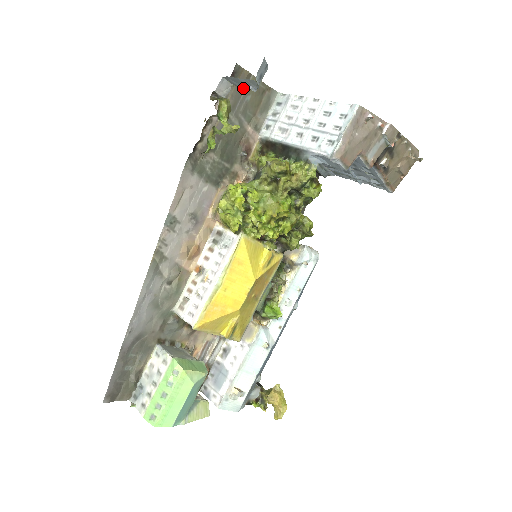
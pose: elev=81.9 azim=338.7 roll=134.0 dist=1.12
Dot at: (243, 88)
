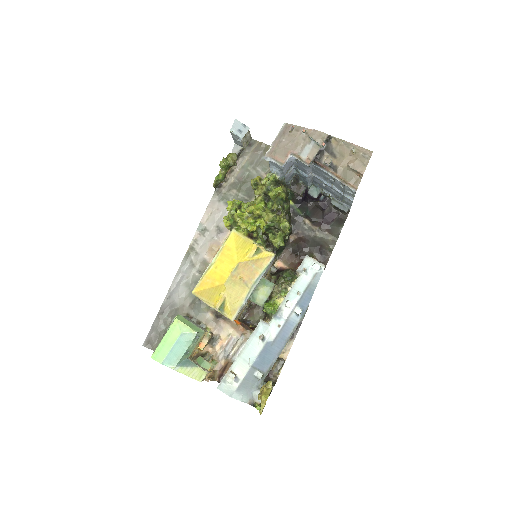
Dot at: (259, 152)
